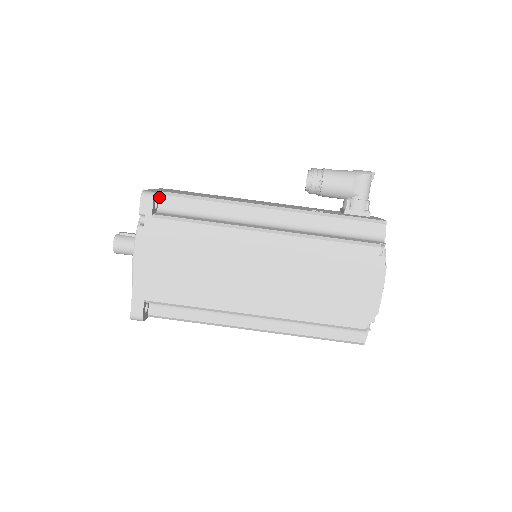
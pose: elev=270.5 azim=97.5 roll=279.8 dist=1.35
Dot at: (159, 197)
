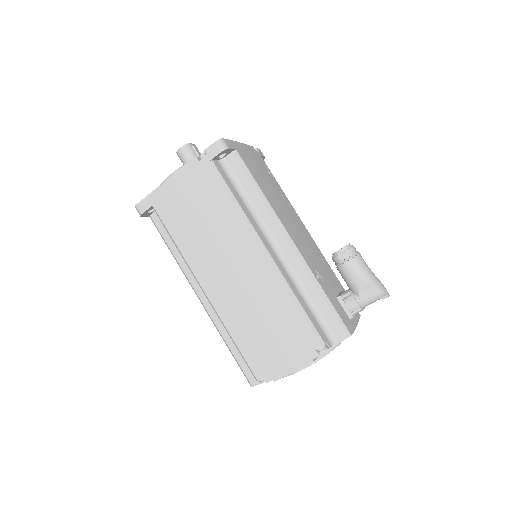
Dot at: (231, 153)
